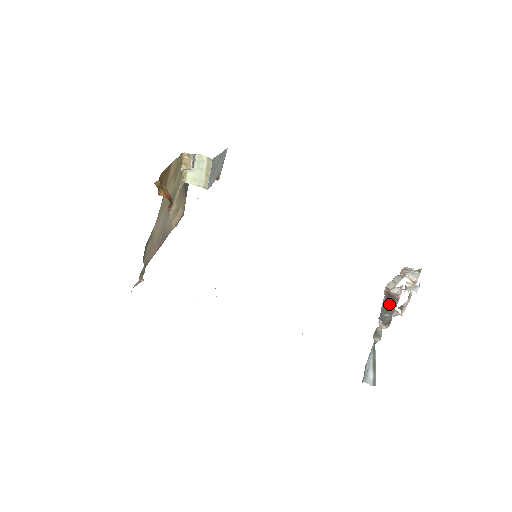
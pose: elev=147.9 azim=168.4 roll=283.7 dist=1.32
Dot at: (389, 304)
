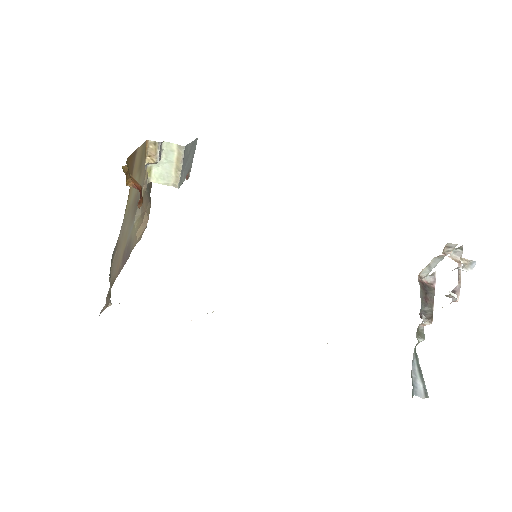
Dot at: (426, 295)
